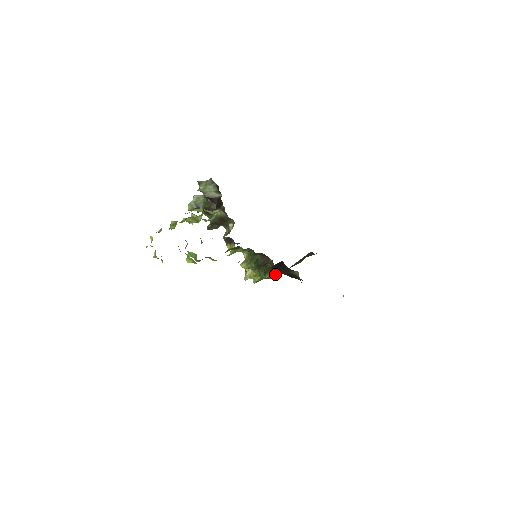
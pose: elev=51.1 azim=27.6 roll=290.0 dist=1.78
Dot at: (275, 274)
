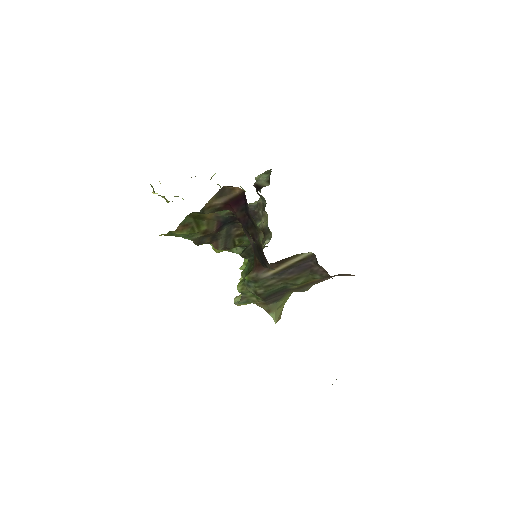
Dot at: (256, 273)
